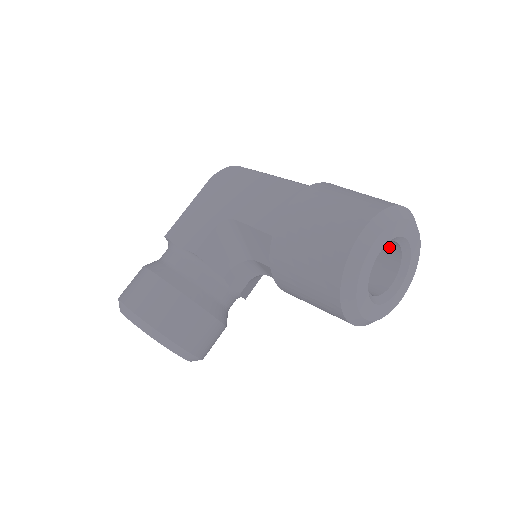
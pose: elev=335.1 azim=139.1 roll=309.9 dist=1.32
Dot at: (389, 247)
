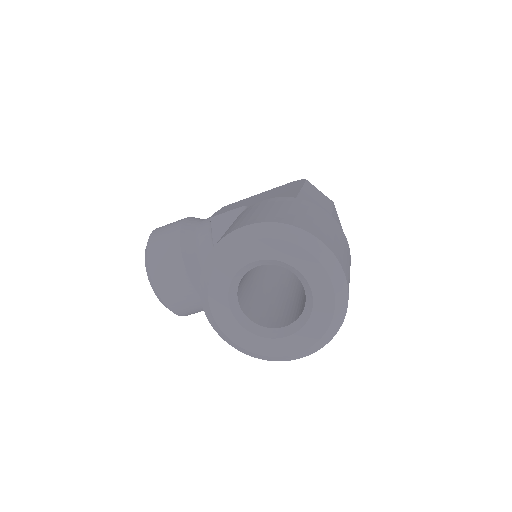
Dot at: occluded
